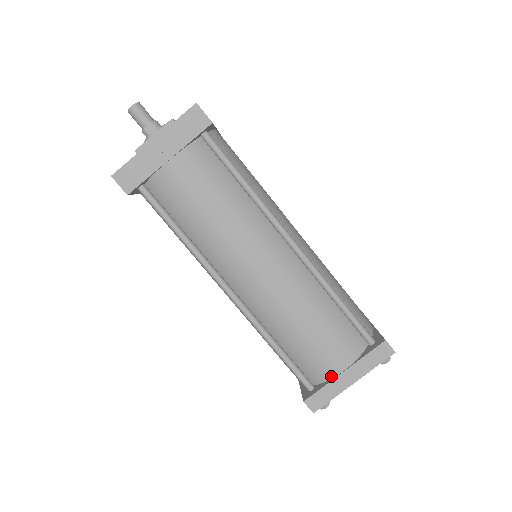
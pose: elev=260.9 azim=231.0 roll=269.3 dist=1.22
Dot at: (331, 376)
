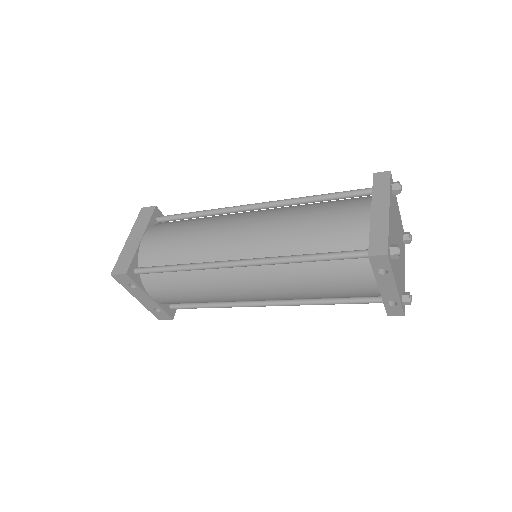
Dot at: (367, 225)
